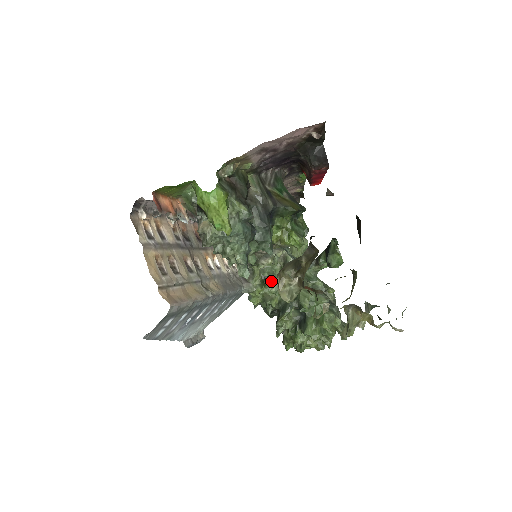
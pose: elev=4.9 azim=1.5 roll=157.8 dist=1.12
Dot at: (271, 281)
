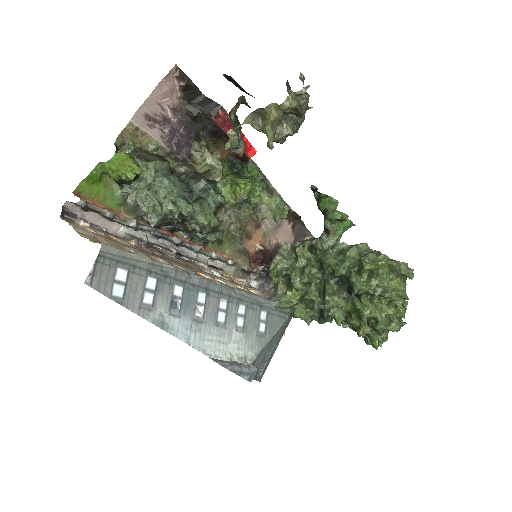
Dot at: (291, 273)
